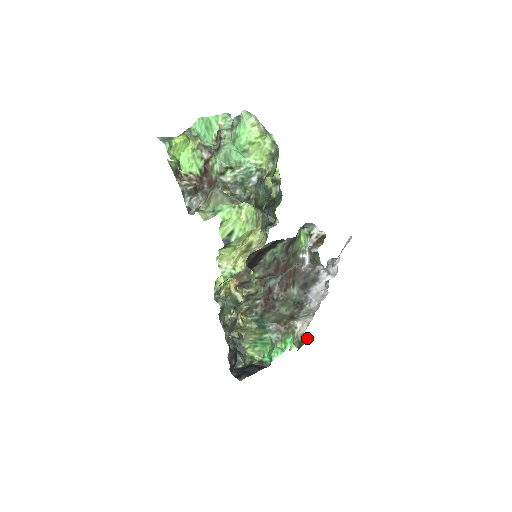
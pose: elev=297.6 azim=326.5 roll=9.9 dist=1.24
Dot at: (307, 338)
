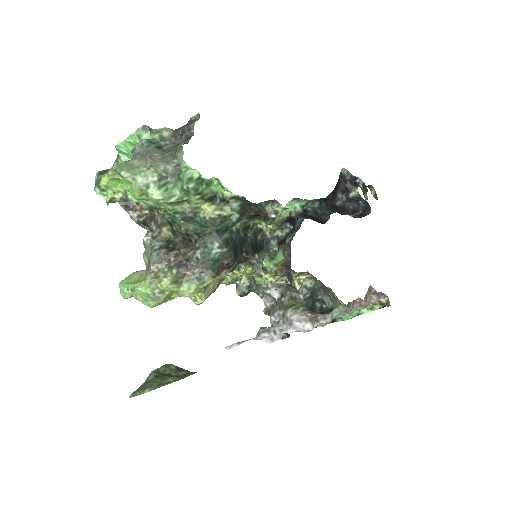
Dot at: (389, 303)
